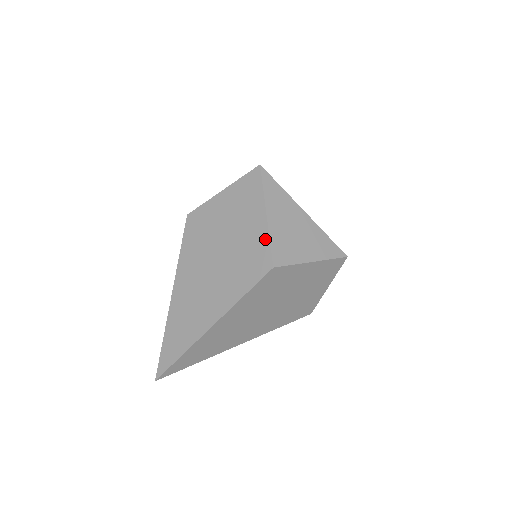
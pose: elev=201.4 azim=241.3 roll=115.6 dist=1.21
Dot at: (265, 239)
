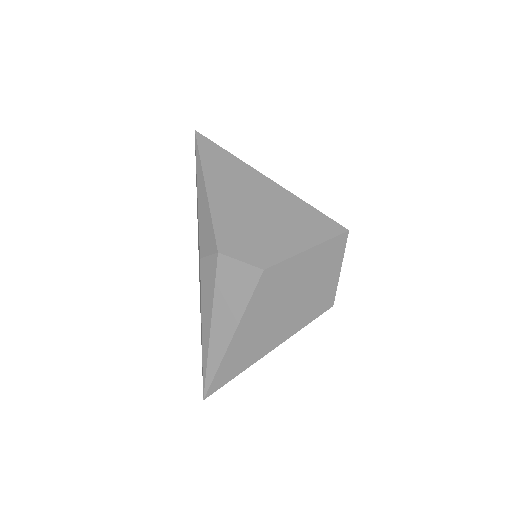
Dot at: (334, 288)
